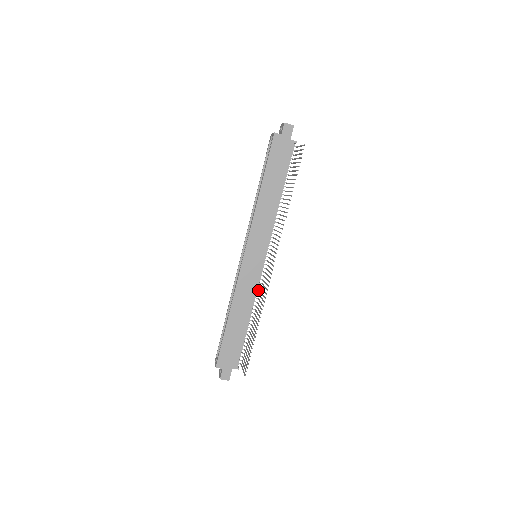
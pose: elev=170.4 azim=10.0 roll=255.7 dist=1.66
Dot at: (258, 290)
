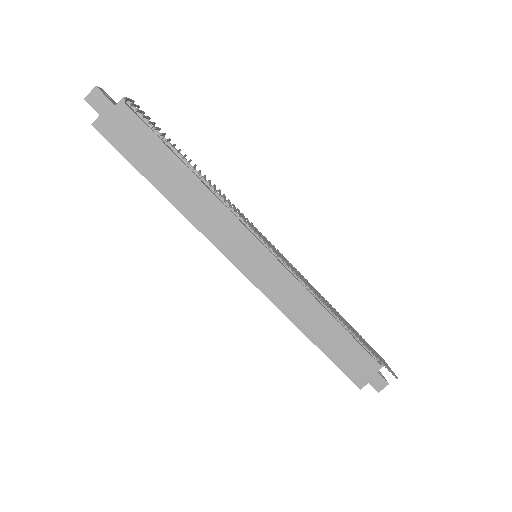
Dot at: occluded
